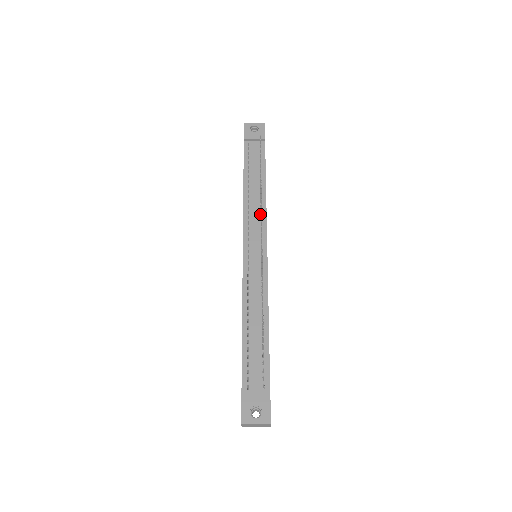
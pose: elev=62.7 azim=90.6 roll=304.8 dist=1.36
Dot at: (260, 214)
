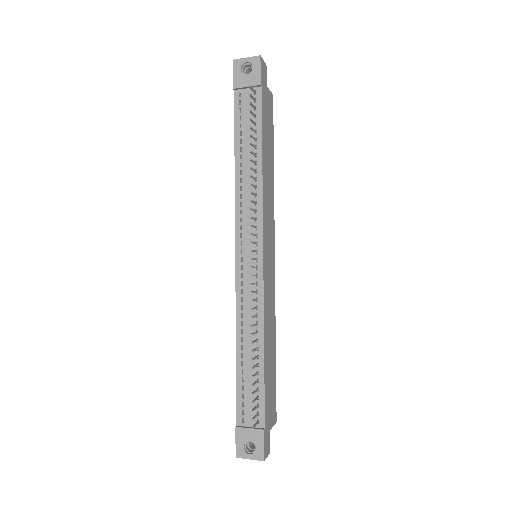
Dot at: (255, 206)
